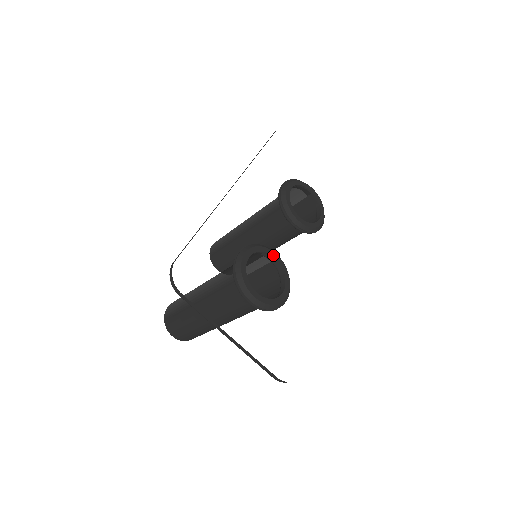
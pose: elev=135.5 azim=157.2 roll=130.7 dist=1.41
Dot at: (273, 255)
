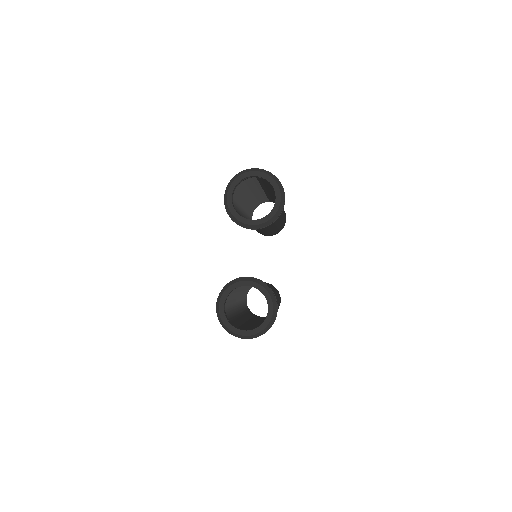
Dot at: (244, 284)
